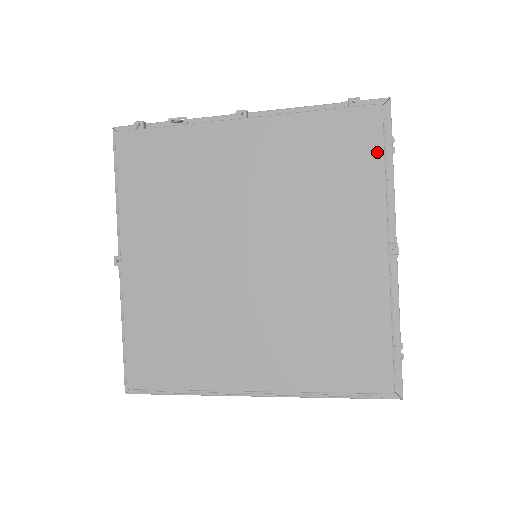
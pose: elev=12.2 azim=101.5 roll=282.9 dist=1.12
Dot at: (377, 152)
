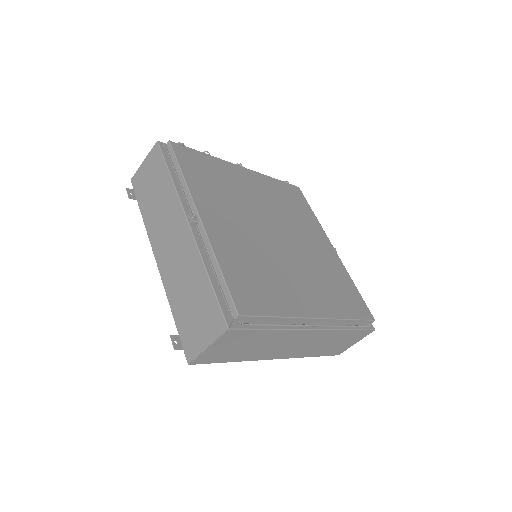
Dot at: (307, 205)
